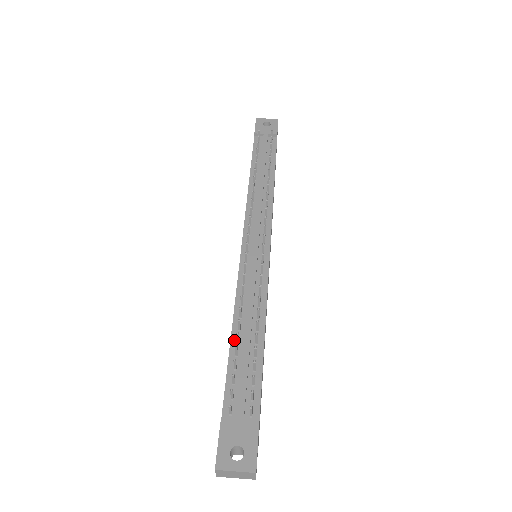
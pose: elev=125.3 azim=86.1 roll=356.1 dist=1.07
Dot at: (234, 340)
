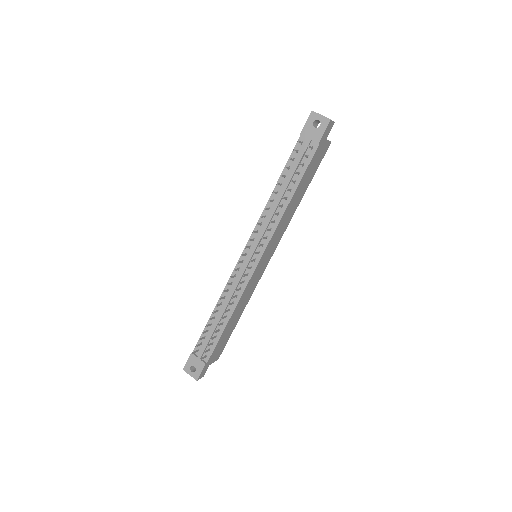
Dot at: (213, 316)
